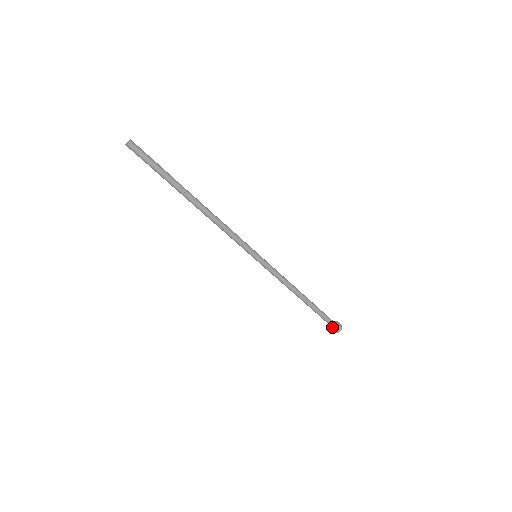
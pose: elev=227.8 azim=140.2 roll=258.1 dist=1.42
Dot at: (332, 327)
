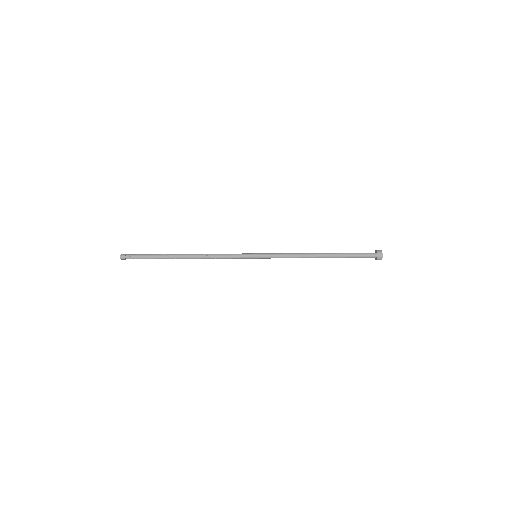
Dot at: occluded
